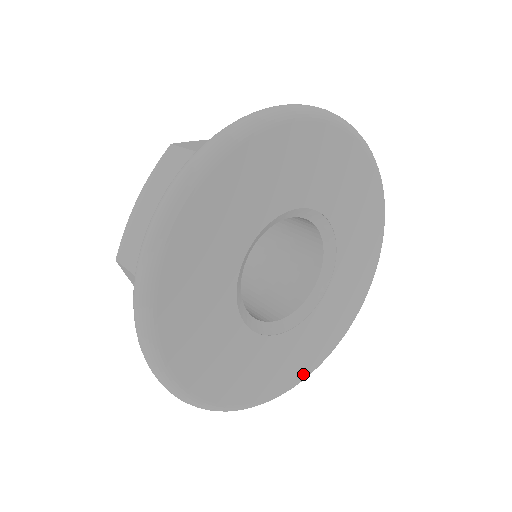
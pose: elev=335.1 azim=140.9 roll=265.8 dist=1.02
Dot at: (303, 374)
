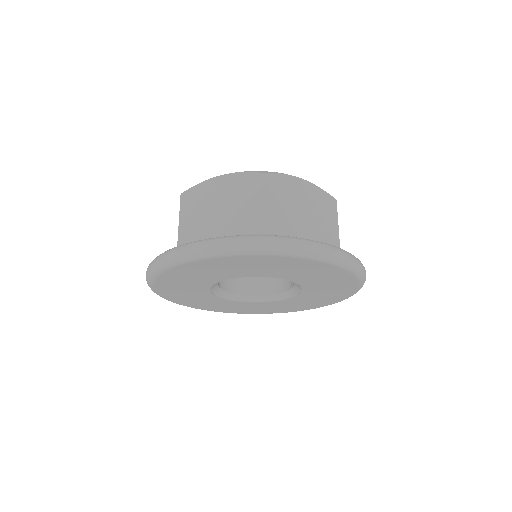
Dot at: (229, 312)
